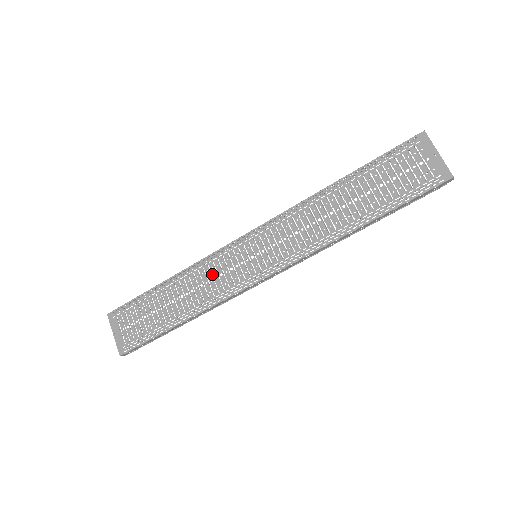
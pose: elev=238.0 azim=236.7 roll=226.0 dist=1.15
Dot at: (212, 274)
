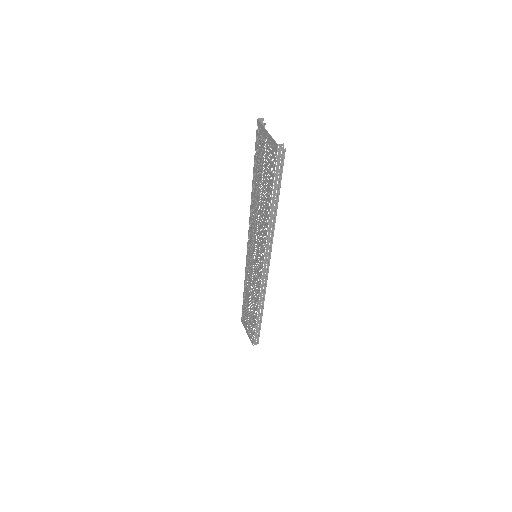
Dot at: (250, 278)
